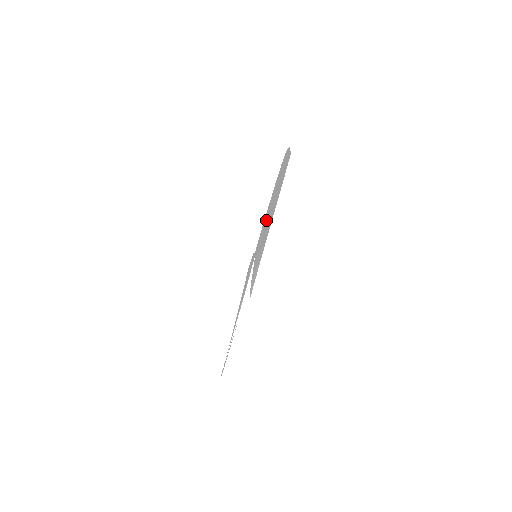
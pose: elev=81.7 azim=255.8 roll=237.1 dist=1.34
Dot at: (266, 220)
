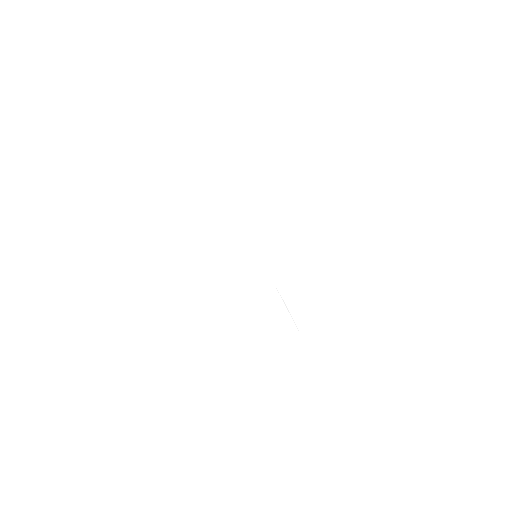
Dot at: occluded
